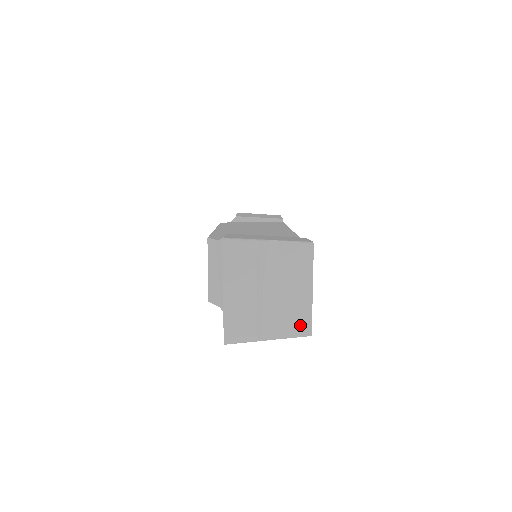
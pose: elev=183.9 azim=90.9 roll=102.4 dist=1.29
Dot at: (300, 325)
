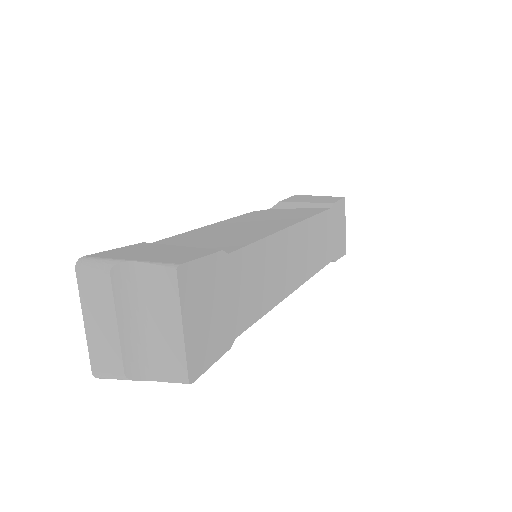
Dot at: (175, 368)
